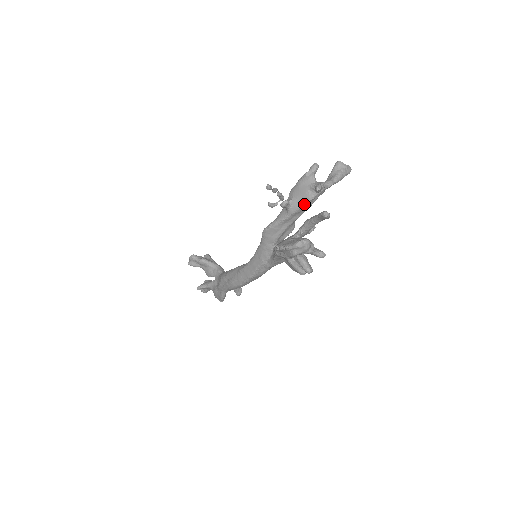
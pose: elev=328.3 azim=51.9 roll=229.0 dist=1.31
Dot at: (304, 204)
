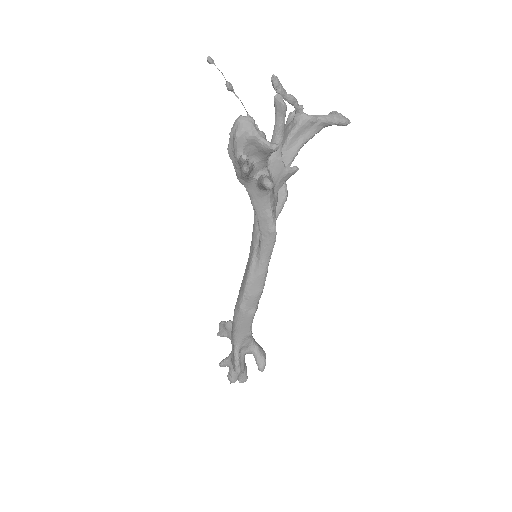
Dot at: (285, 143)
